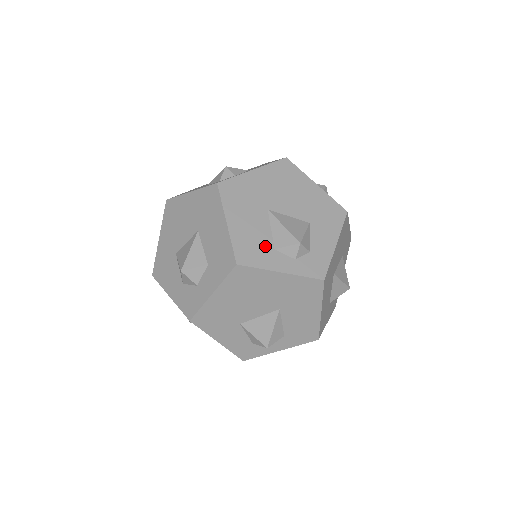
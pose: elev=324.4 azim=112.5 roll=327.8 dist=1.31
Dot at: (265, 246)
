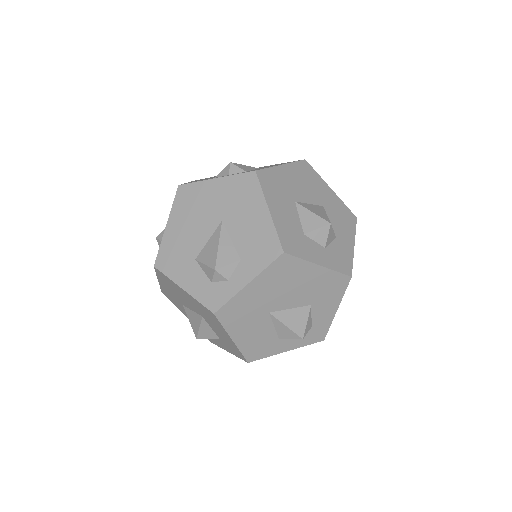
Dot at: (270, 341)
